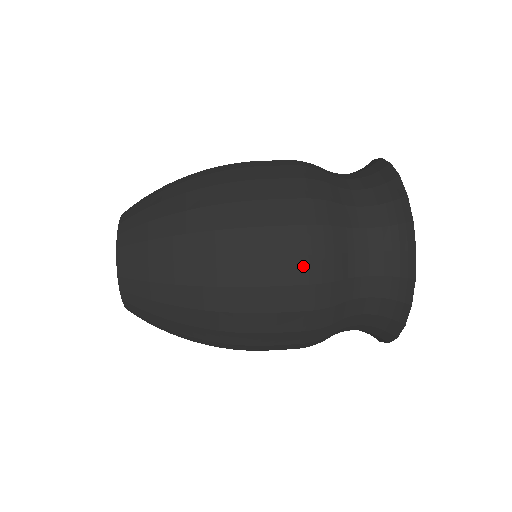
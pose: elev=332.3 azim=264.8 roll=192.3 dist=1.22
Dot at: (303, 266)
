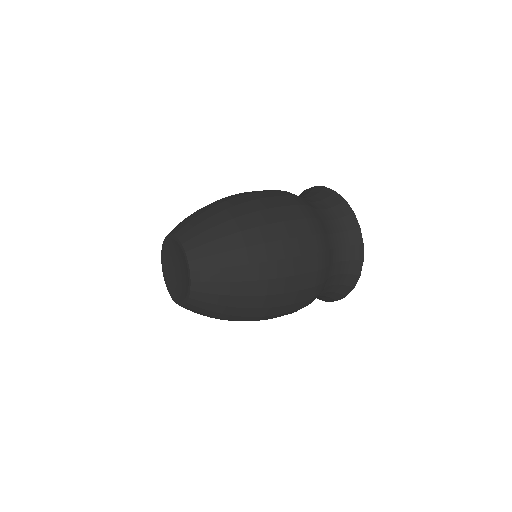
Dot at: (313, 277)
